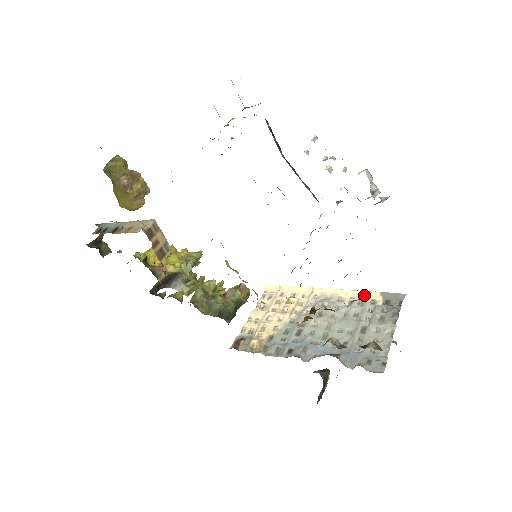
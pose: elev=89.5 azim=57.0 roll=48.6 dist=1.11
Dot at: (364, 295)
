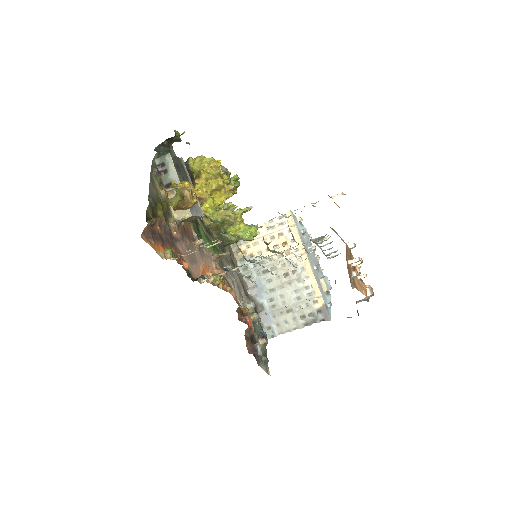
Dot at: (317, 293)
